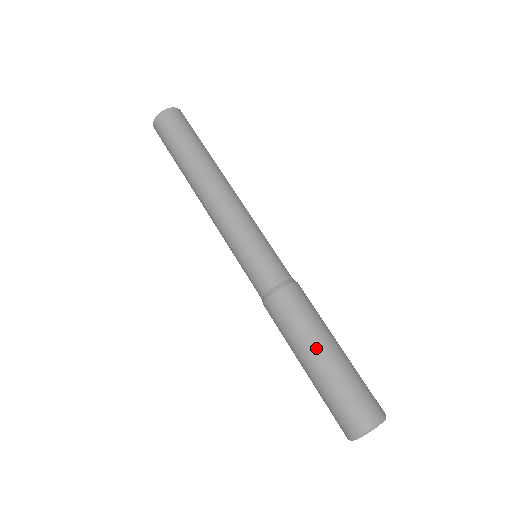
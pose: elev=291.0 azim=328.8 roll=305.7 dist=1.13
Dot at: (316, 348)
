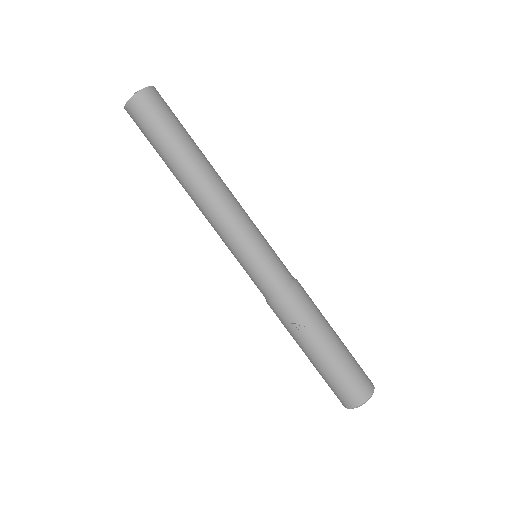
Dot at: (327, 338)
